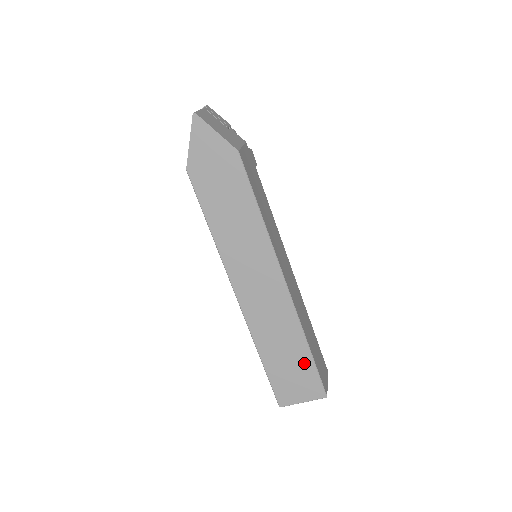
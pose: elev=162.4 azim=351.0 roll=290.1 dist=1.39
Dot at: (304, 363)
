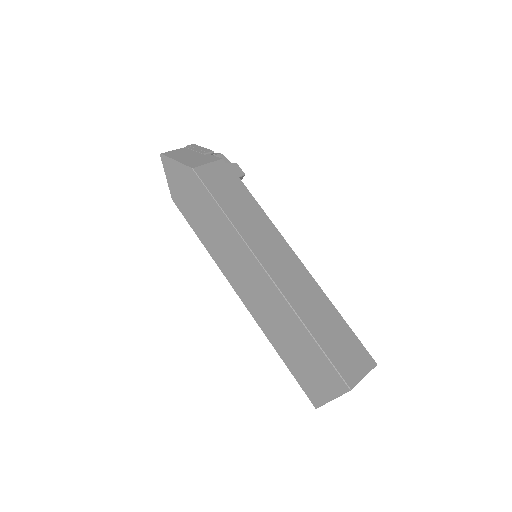
Dot at: (314, 353)
